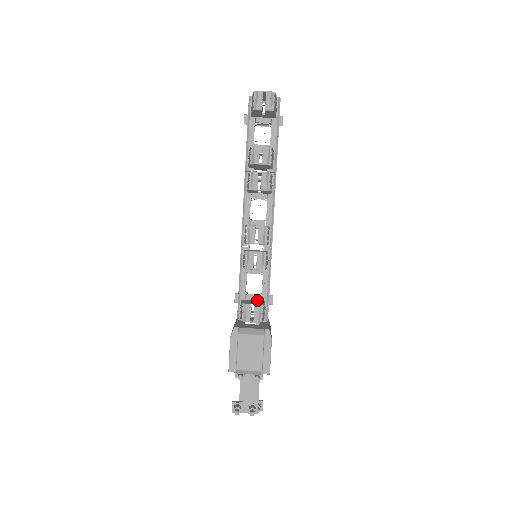
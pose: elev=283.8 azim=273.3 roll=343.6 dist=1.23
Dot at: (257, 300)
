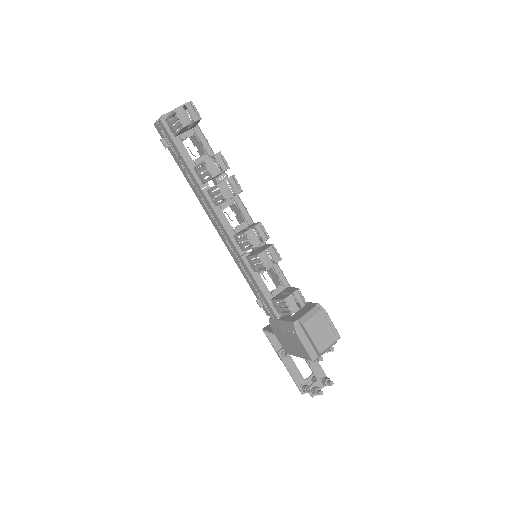
Dot at: (282, 291)
